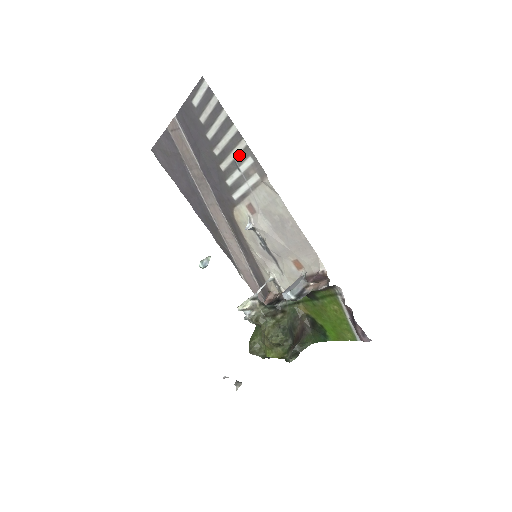
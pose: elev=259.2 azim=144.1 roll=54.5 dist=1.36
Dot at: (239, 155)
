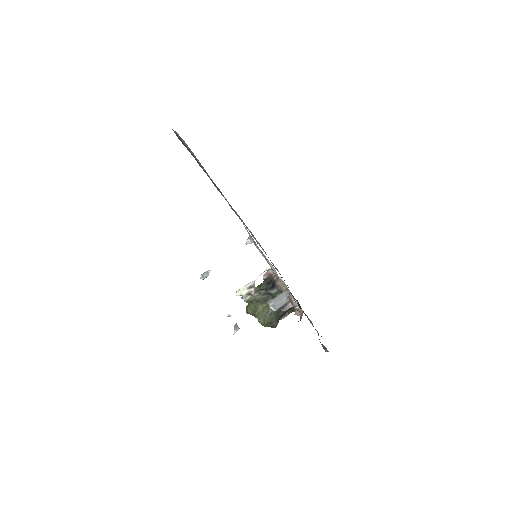
Dot at: occluded
